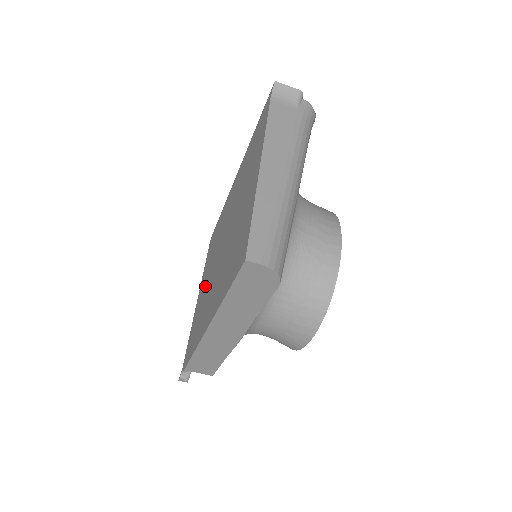
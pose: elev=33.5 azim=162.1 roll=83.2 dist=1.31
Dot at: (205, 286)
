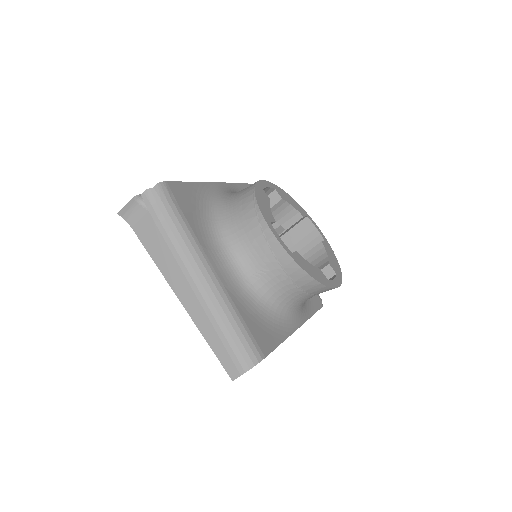
Dot at: occluded
